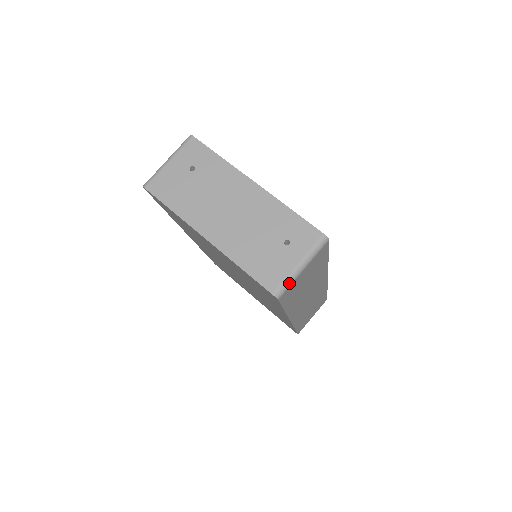
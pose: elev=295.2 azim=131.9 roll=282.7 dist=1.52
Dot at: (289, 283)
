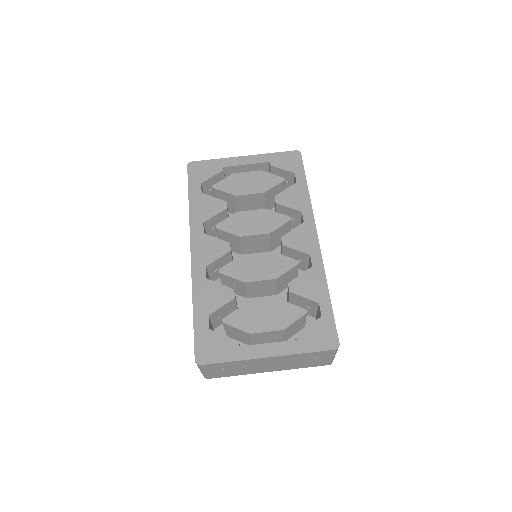
Dot at: occluded
